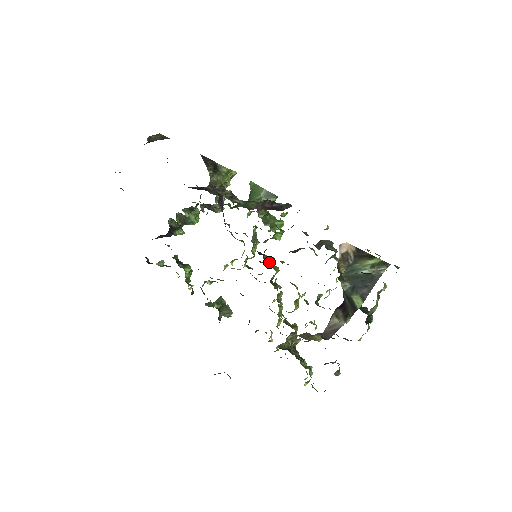
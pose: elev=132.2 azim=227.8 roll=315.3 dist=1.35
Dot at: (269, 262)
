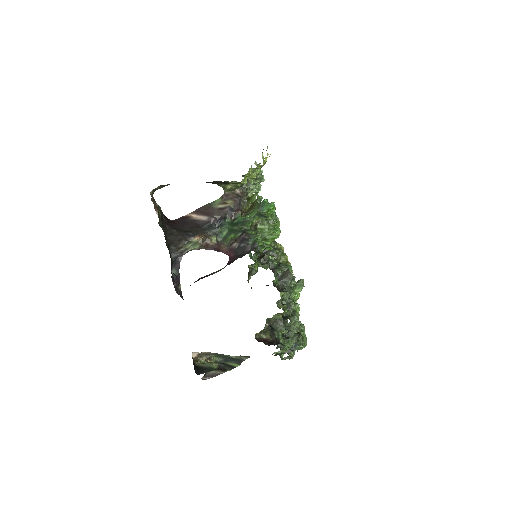
Dot at: (273, 256)
